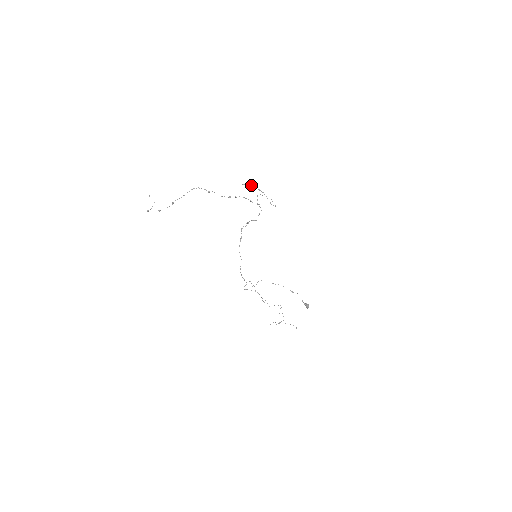
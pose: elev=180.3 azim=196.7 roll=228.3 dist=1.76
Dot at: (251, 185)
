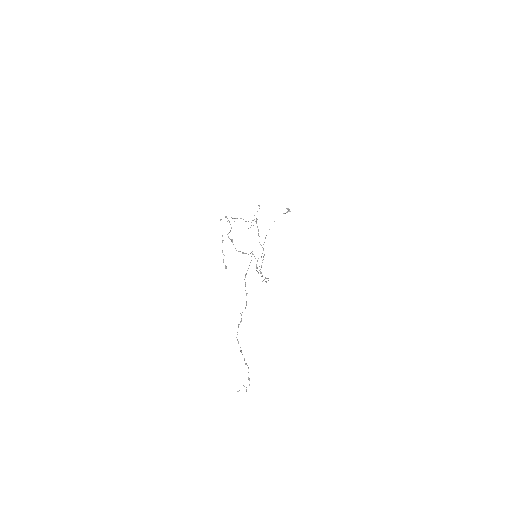
Dot at: (223, 254)
